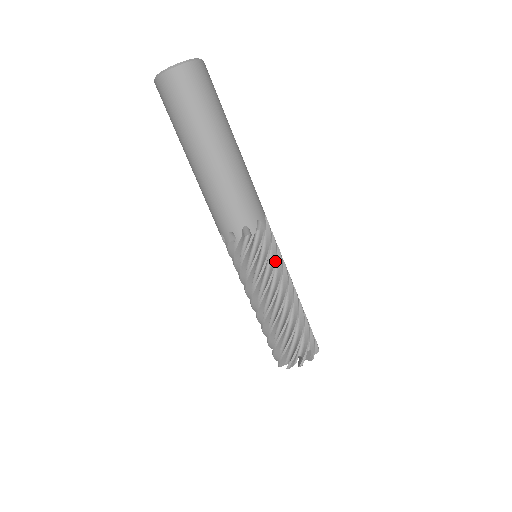
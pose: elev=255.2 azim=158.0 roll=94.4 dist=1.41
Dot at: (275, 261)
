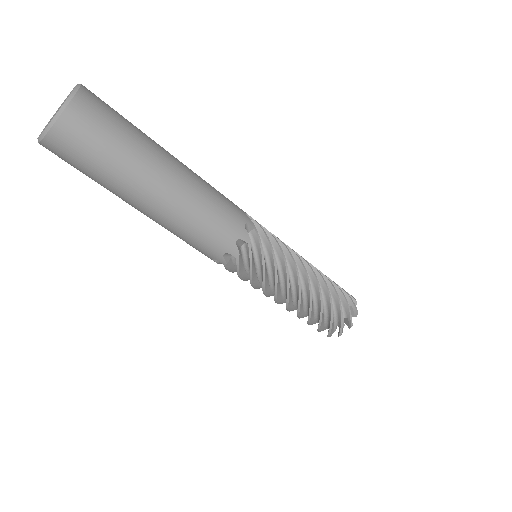
Dot at: (263, 280)
